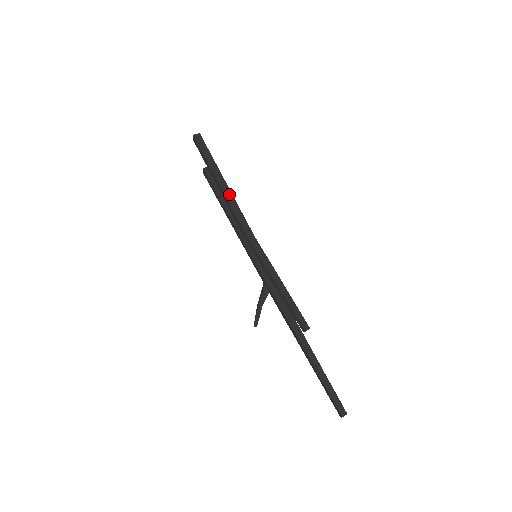
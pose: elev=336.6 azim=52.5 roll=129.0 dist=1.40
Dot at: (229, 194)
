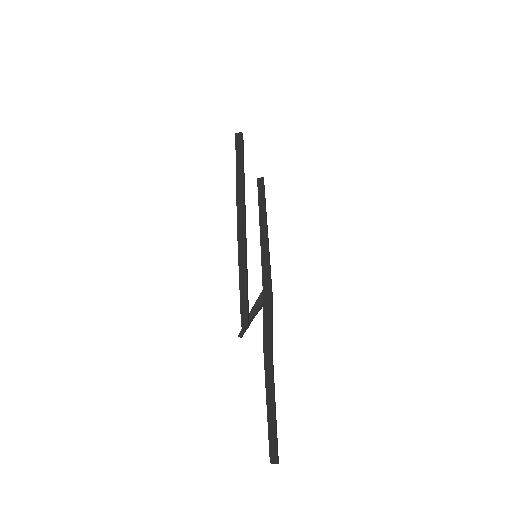
Dot at: (241, 184)
